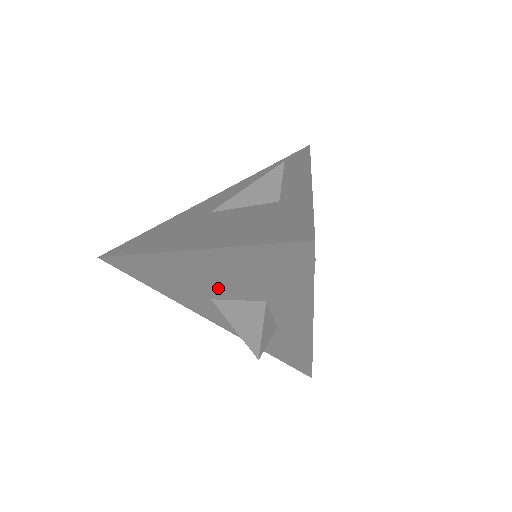
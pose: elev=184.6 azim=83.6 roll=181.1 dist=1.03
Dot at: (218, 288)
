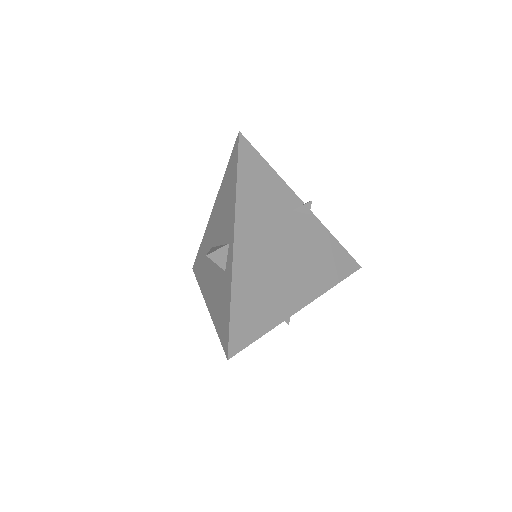
Dot at: occluded
